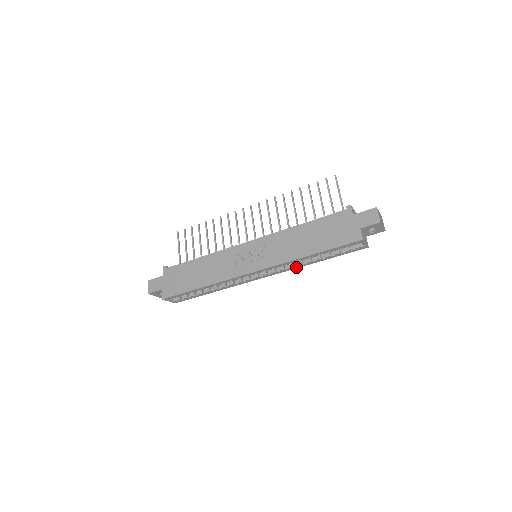
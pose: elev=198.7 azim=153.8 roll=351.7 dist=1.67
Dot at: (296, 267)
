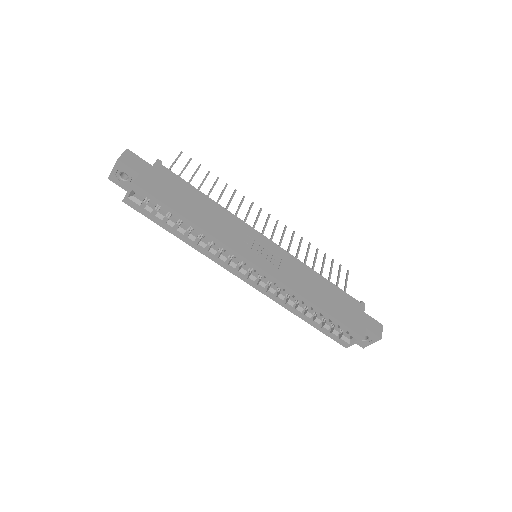
Dot at: (281, 303)
